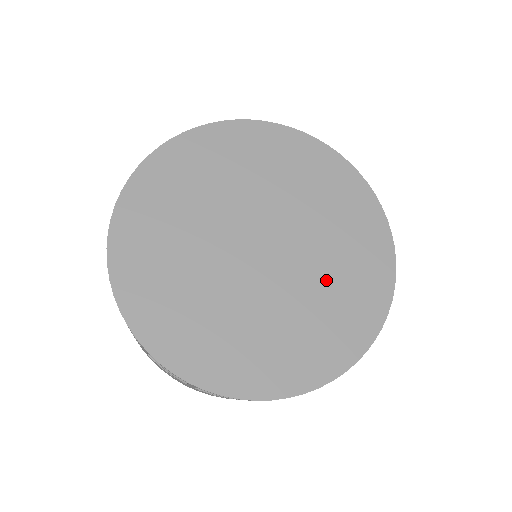
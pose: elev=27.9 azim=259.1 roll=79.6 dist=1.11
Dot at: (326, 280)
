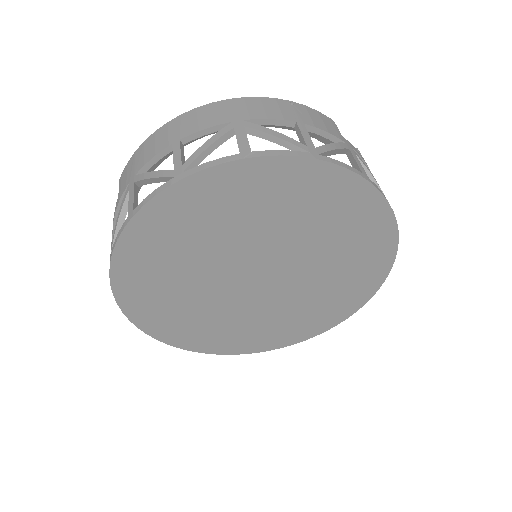
Dot at: (308, 300)
